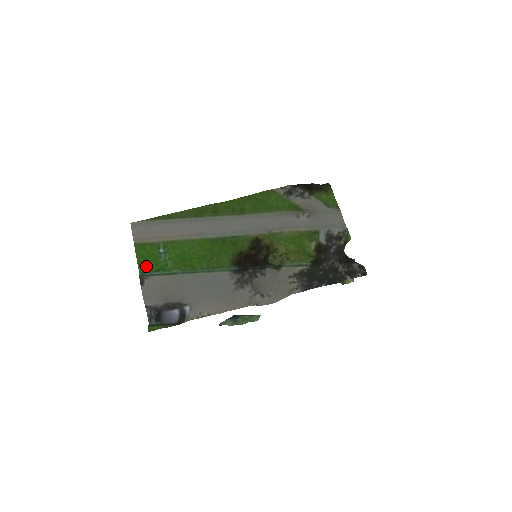
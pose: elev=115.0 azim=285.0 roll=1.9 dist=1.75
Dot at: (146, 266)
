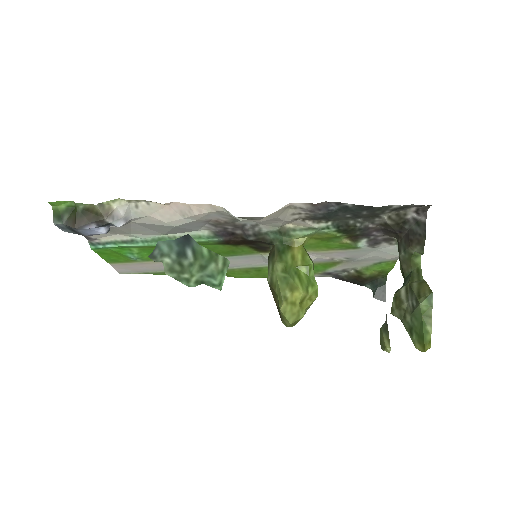
Dot at: (105, 251)
